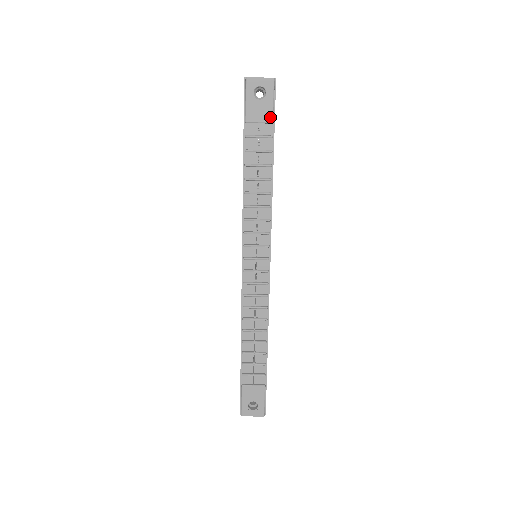
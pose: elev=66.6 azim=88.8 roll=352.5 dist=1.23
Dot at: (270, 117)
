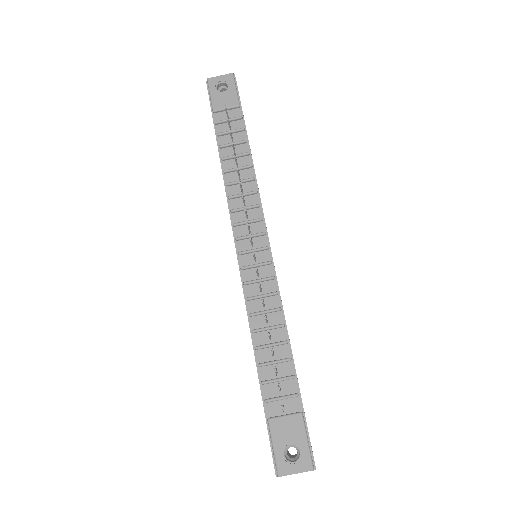
Dot at: (236, 102)
